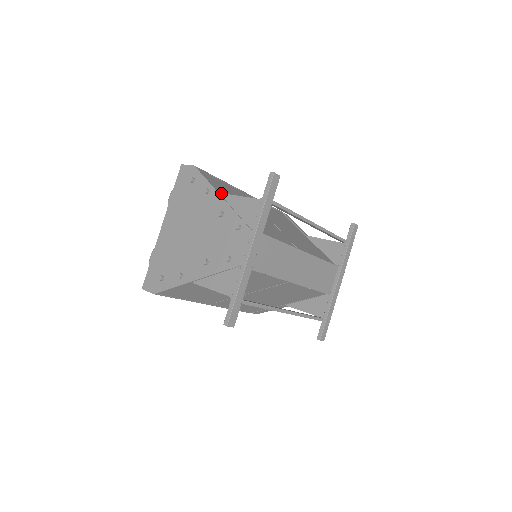
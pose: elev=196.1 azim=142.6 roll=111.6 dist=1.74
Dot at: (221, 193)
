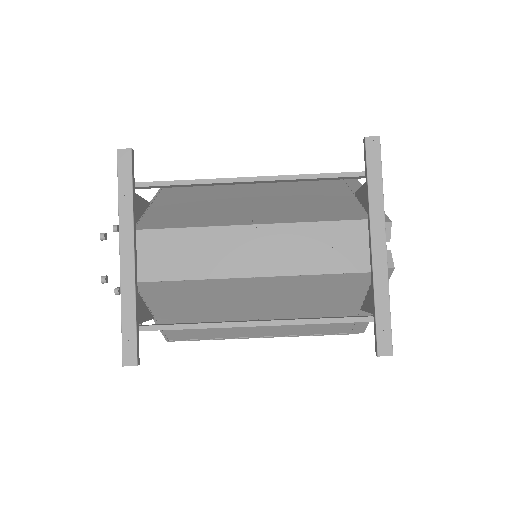
Dot at: (149, 202)
